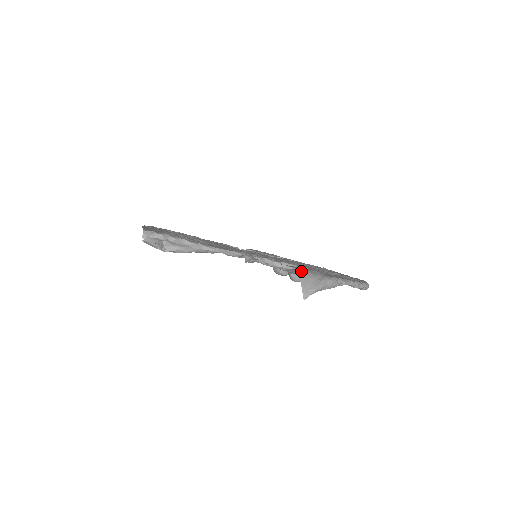
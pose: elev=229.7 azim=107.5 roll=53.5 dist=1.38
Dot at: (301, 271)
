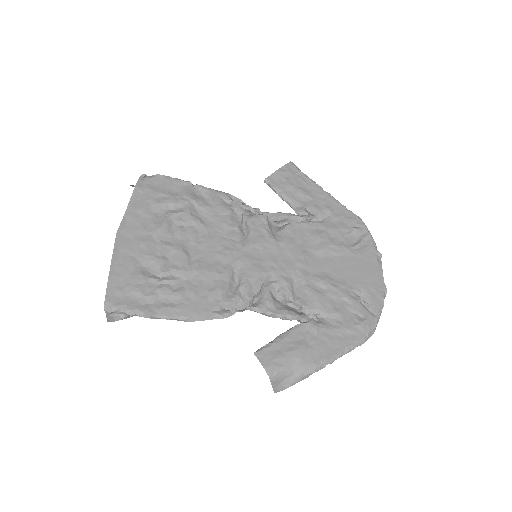
Dot at: (274, 373)
